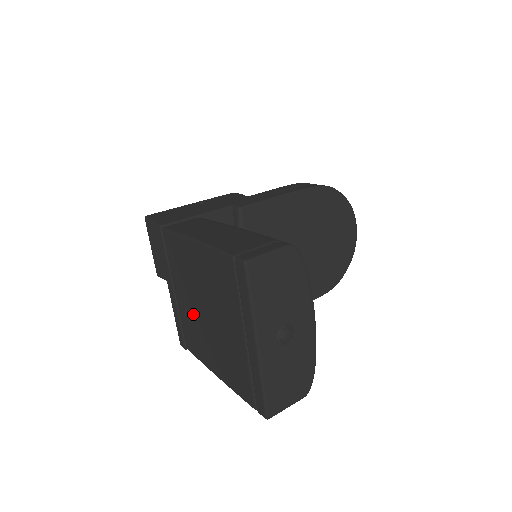
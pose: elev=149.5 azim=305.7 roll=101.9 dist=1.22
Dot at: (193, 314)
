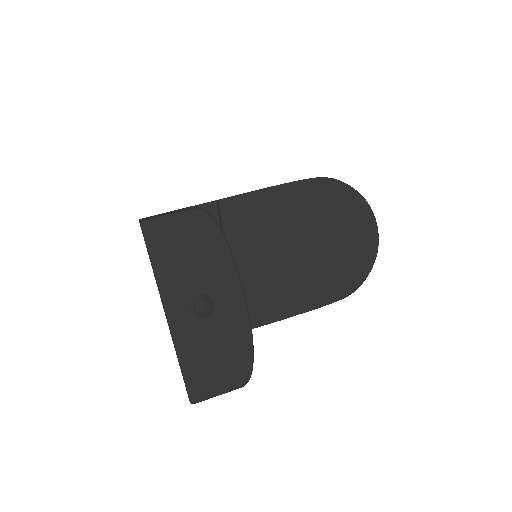
Dot at: occluded
